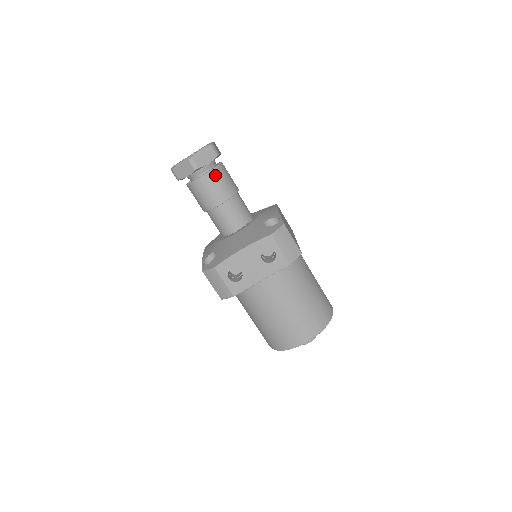
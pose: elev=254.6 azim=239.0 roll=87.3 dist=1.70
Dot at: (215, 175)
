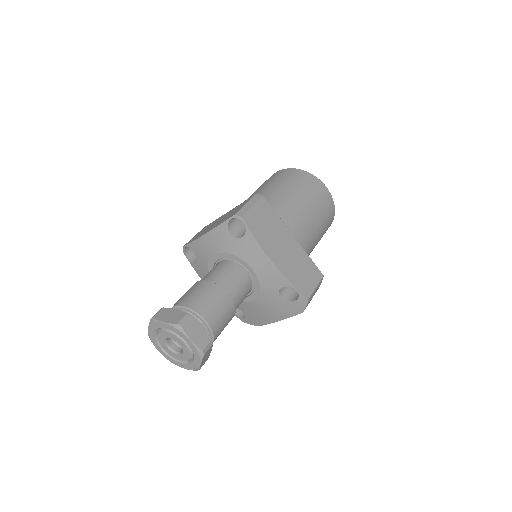
Dot at: (217, 336)
